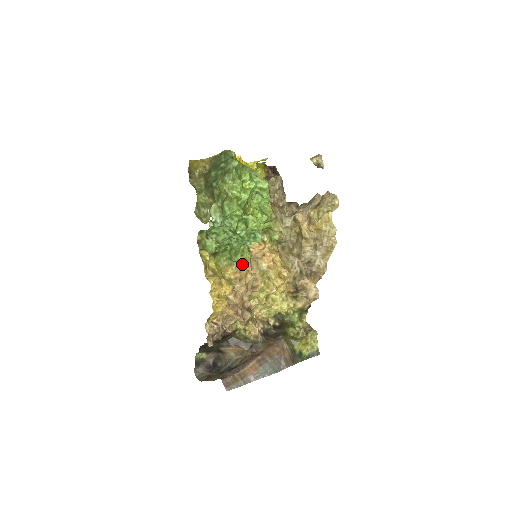
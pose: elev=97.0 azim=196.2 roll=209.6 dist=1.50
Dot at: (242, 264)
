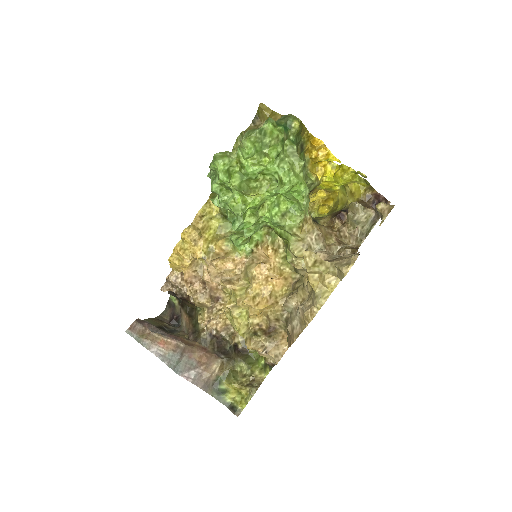
Dot at: (235, 248)
